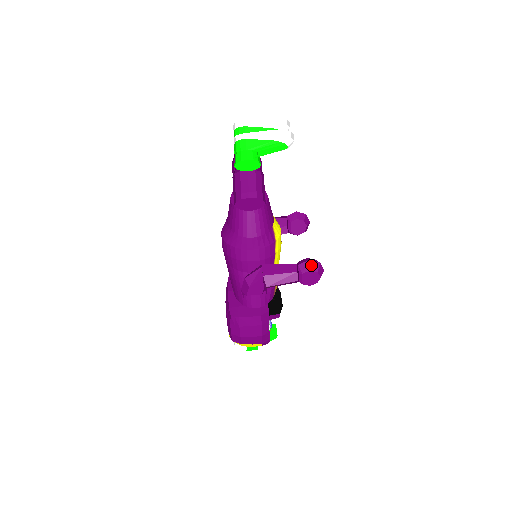
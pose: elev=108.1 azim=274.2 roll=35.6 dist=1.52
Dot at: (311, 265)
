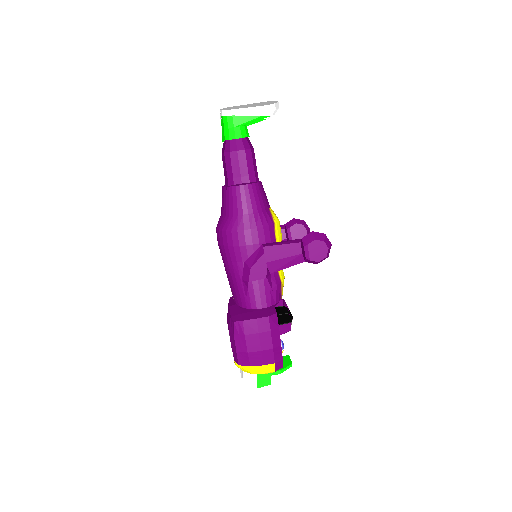
Dot at: (316, 235)
